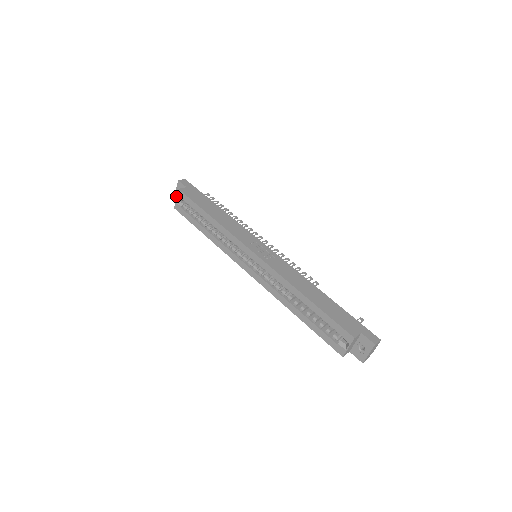
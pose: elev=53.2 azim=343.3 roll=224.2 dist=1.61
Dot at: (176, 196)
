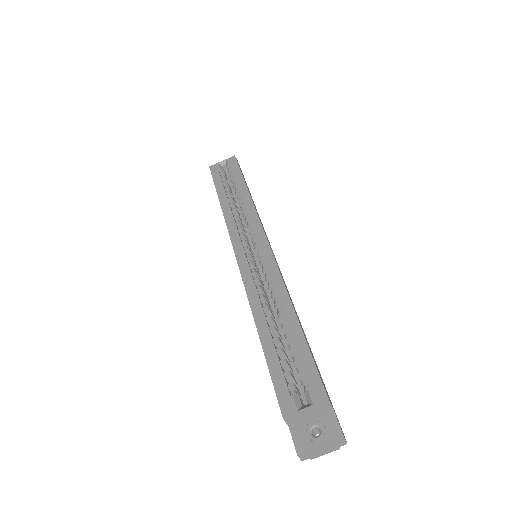
Dot at: occluded
